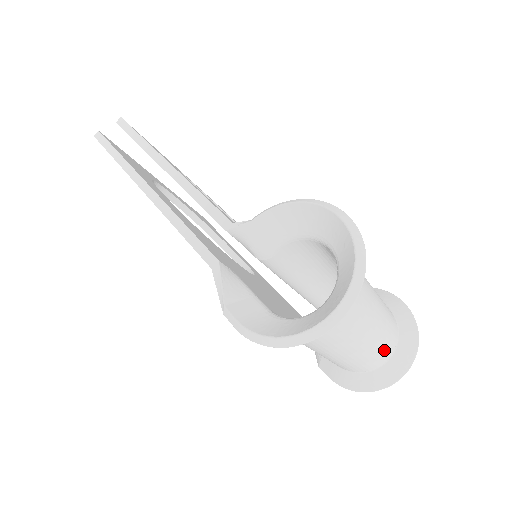
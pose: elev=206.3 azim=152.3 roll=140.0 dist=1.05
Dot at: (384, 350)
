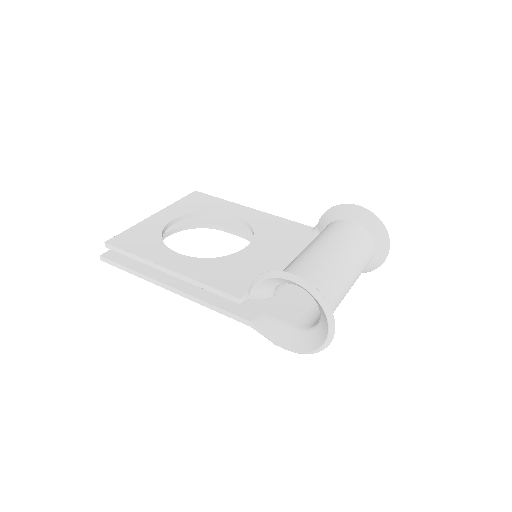
Dot at: (368, 259)
